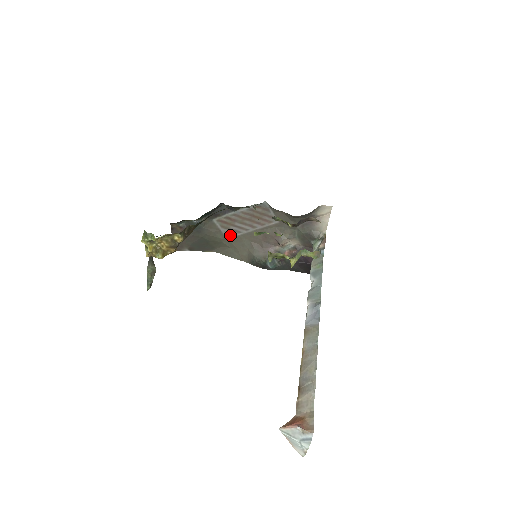
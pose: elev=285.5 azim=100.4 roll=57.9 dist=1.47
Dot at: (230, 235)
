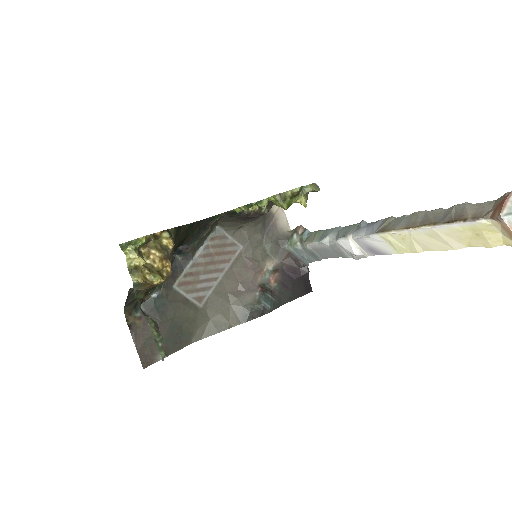
Dot at: (201, 300)
